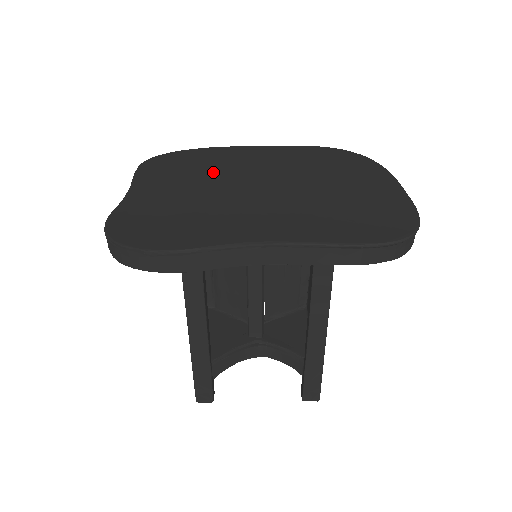
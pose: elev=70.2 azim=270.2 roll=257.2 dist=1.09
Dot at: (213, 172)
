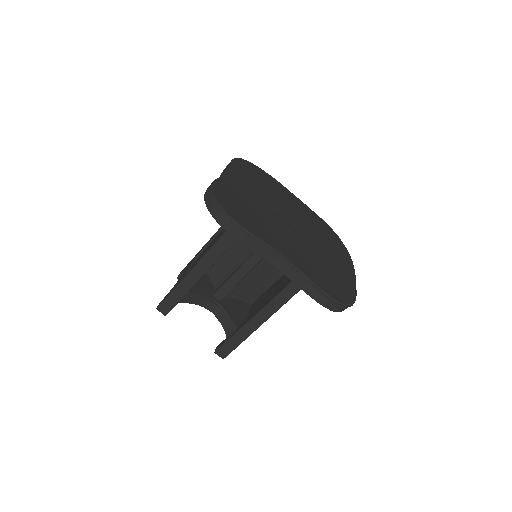
Dot at: (271, 196)
